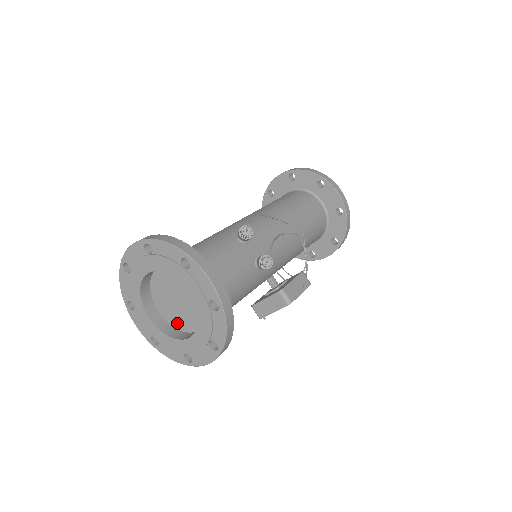
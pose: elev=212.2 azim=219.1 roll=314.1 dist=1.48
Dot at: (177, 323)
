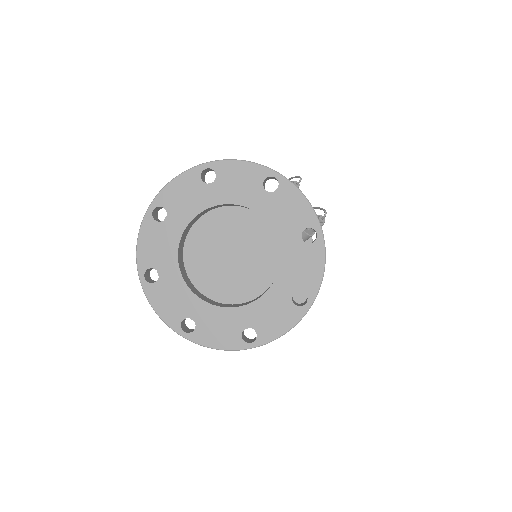
Dot at: (224, 293)
